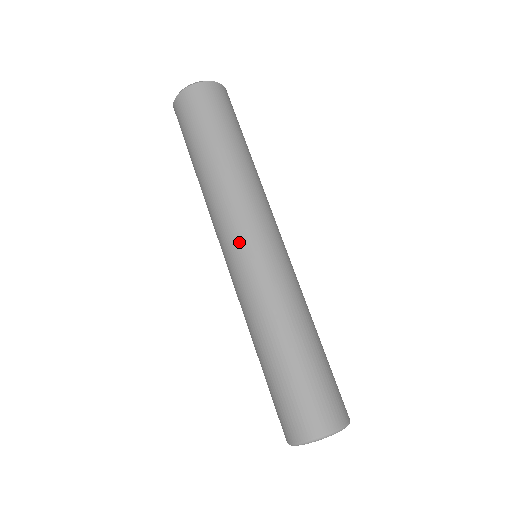
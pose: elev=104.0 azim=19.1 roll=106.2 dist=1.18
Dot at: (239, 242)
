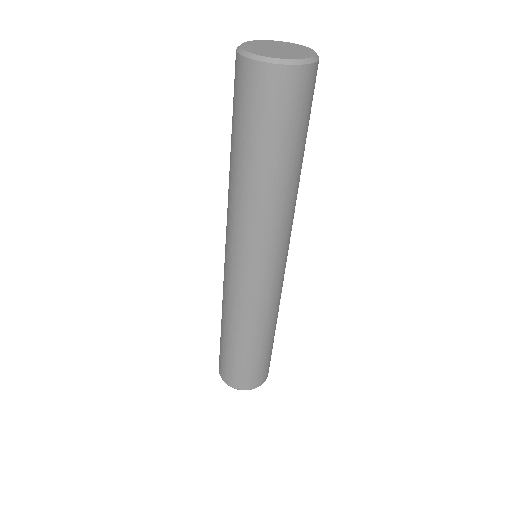
Dot at: (258, 266)
